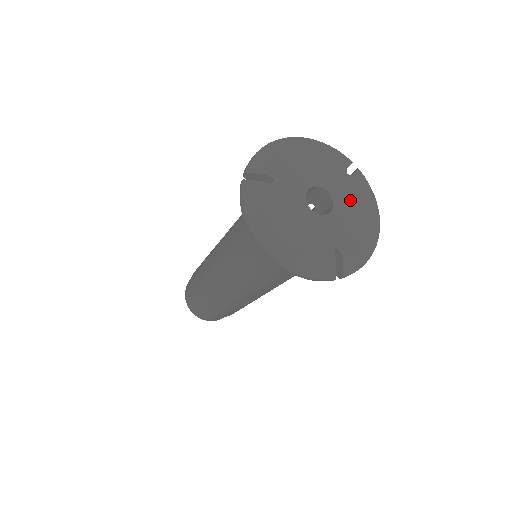
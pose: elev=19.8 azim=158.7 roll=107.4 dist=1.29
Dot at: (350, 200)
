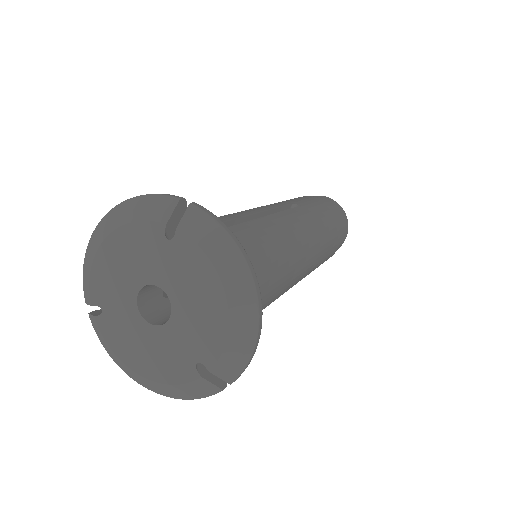
Dot at: (187, 281)
